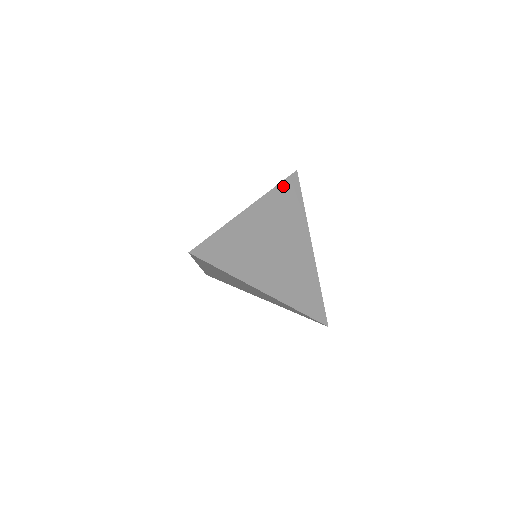
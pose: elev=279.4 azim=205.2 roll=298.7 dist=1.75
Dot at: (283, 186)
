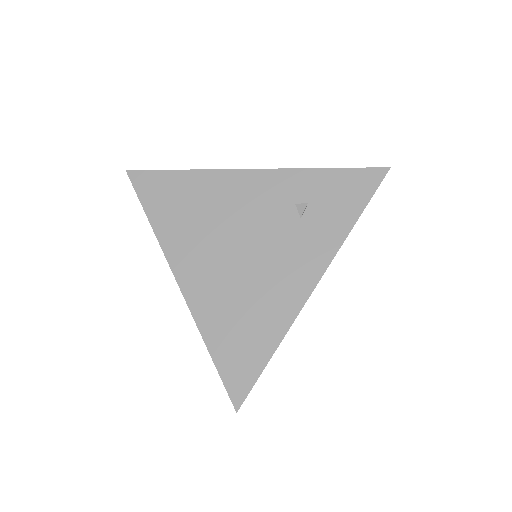
Dot at: (361, 211)
